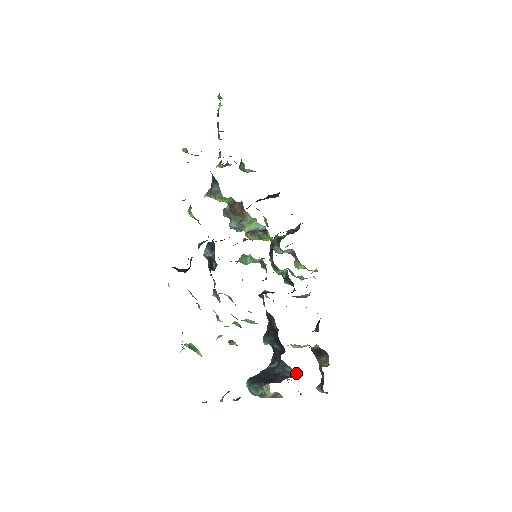
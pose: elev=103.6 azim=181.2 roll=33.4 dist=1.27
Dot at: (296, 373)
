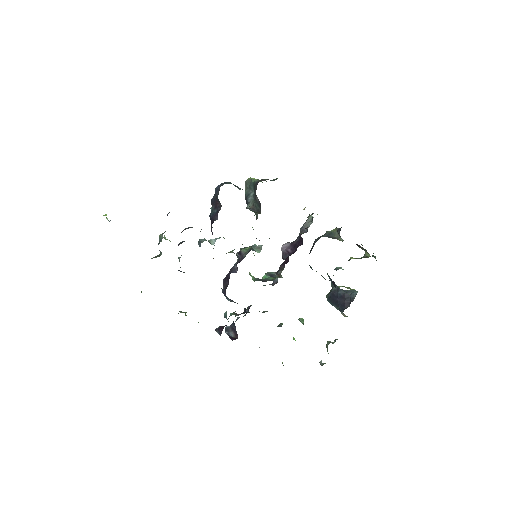
Dot at: (354, 291)
